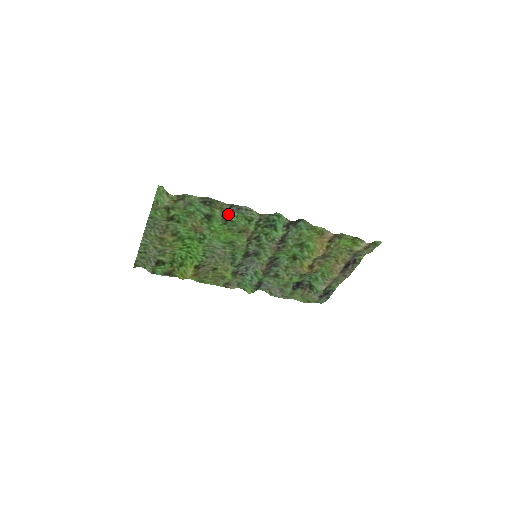
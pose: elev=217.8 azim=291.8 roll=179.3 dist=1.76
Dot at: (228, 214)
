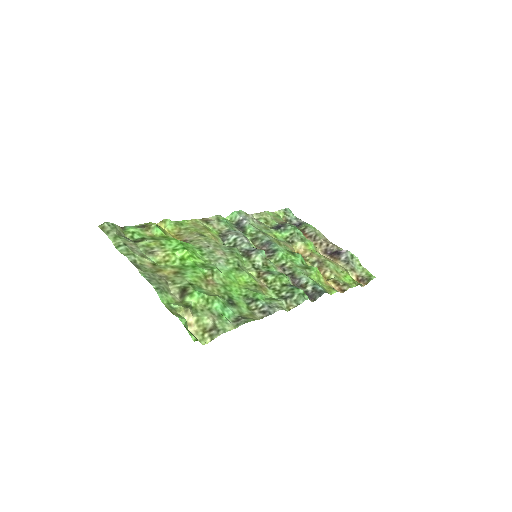
Dot at: (255, 304)
